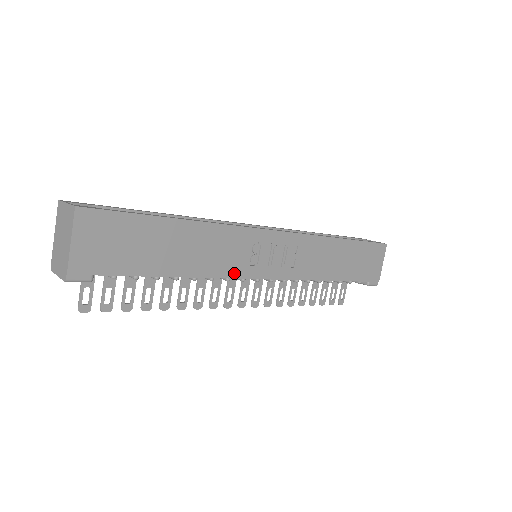
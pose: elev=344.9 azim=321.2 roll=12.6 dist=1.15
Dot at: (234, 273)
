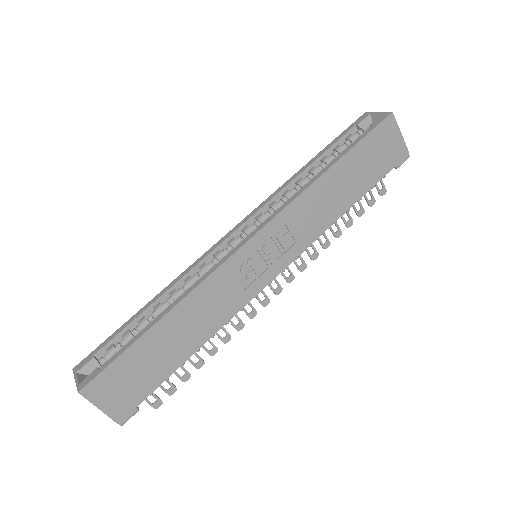
Dot at: (242, 303)
